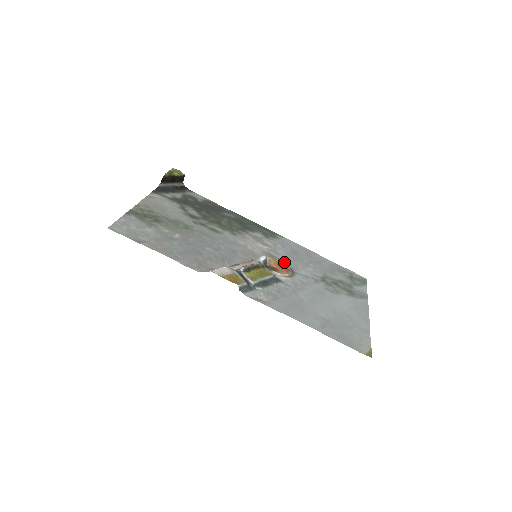
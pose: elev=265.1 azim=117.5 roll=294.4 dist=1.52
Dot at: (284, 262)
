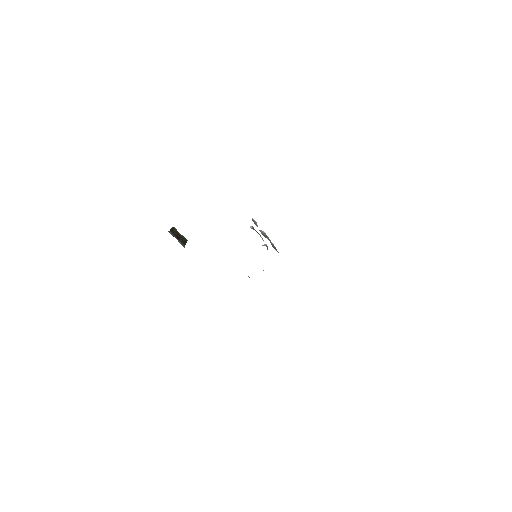
Dot at: occluded
